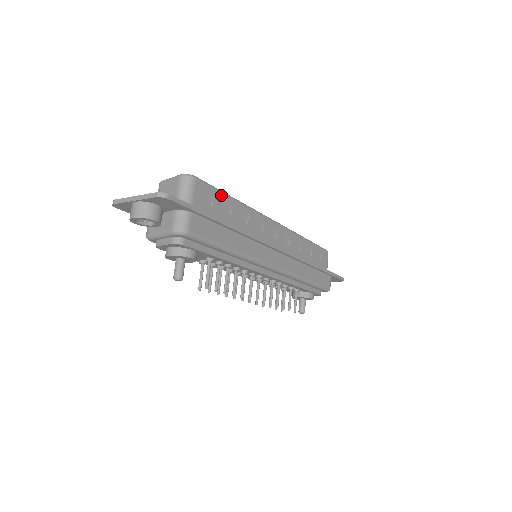
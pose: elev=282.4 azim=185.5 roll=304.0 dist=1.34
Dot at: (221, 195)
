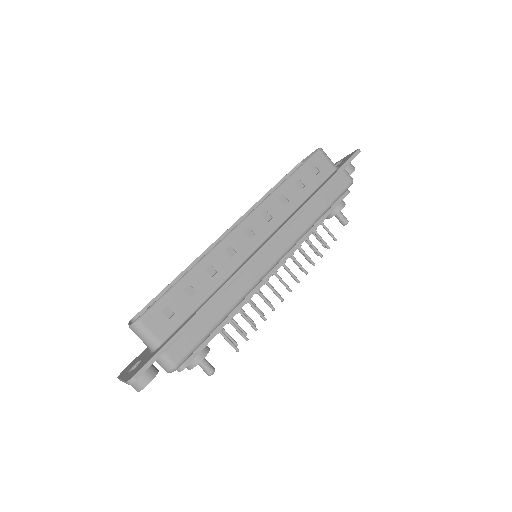
Dot at: (172, 294)
